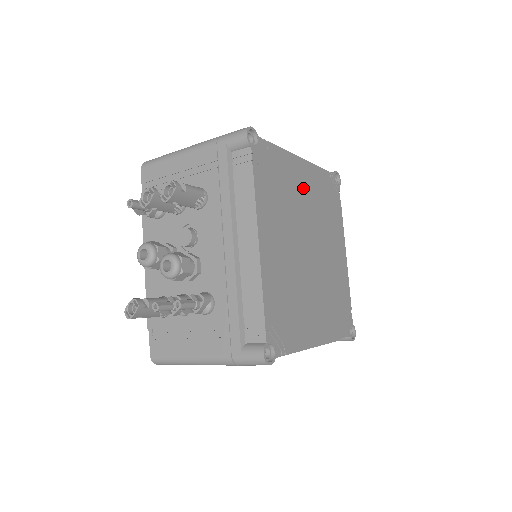
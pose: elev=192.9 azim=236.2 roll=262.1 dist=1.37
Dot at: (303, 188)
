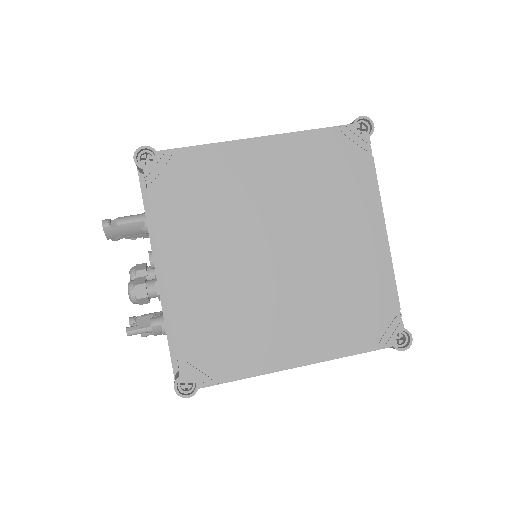
Dot at: (261, 177)
